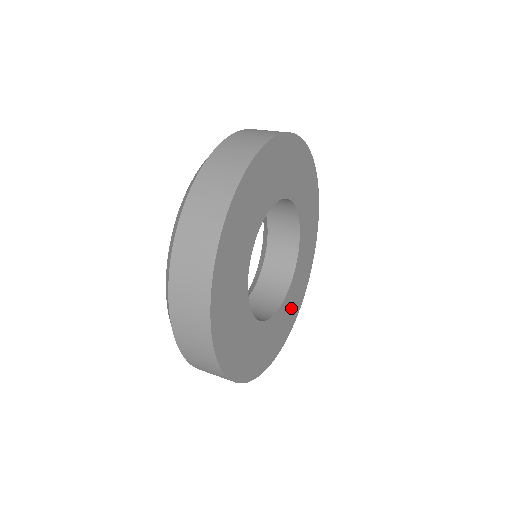
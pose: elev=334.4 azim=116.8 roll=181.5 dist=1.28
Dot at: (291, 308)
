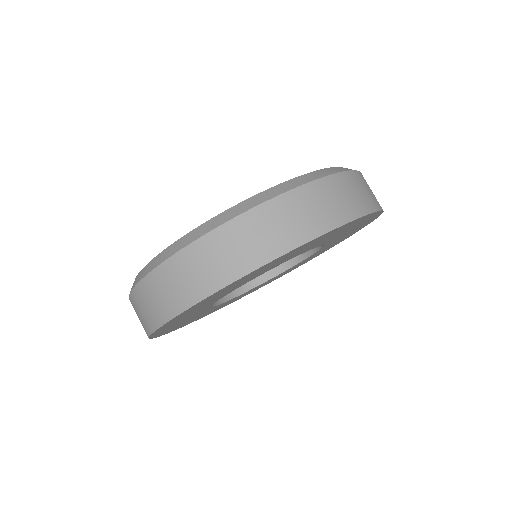
Dot at: (277, 277)
